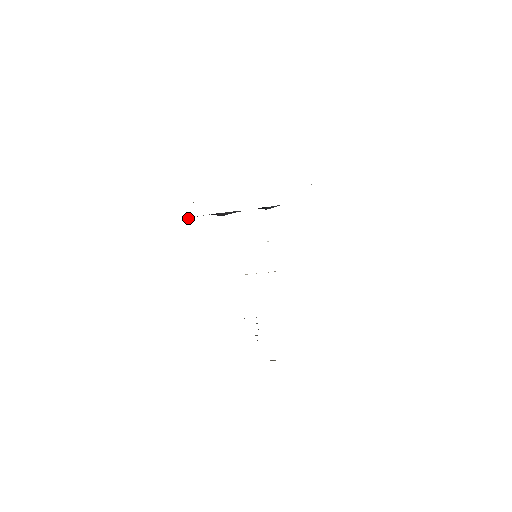
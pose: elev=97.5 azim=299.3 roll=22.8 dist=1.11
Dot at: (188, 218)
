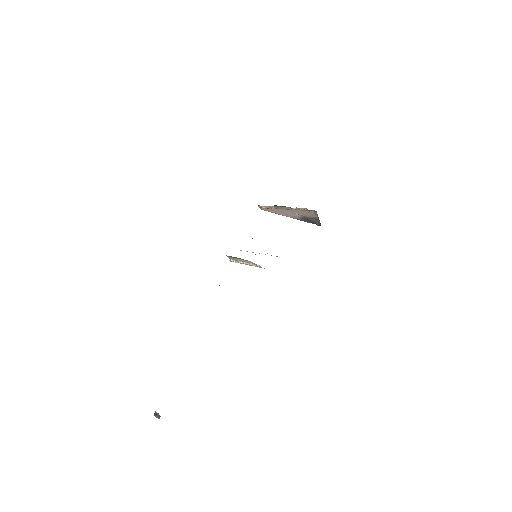
Dot at: occluded
